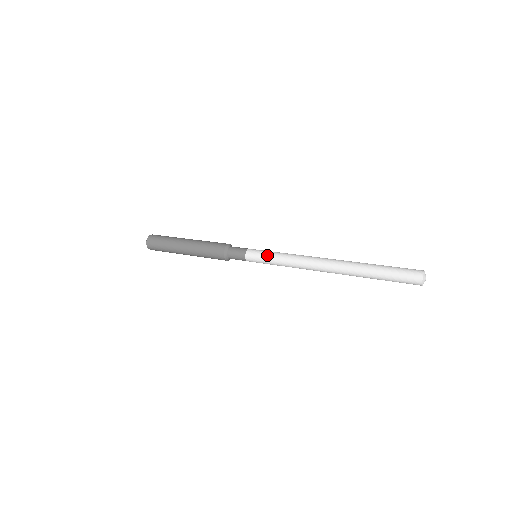
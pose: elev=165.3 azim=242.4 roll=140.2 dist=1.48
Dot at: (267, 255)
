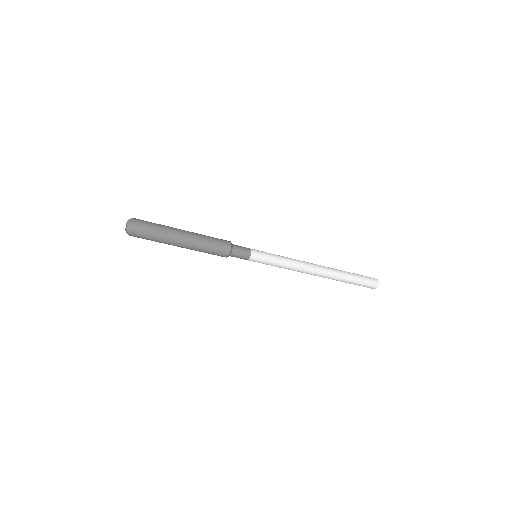
Dot at: (271, 255)
